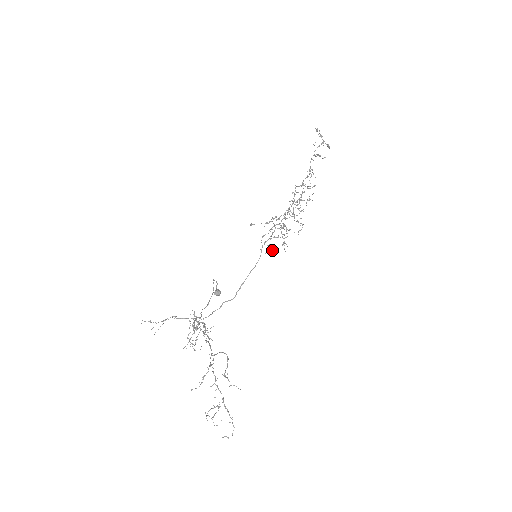
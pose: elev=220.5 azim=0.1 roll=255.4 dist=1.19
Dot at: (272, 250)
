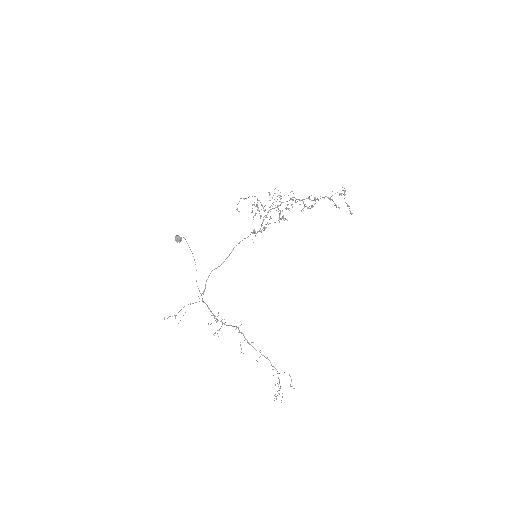
Dot at: occluded
